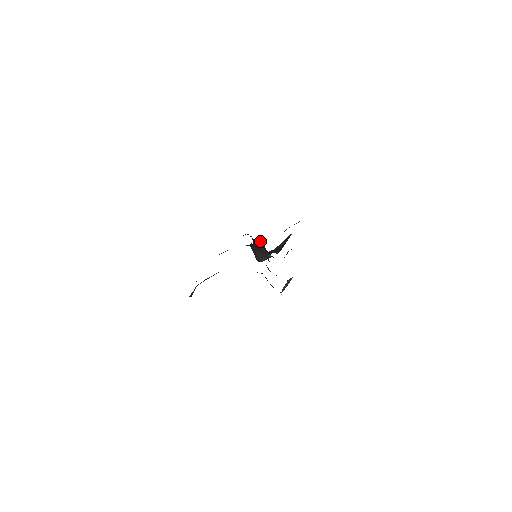
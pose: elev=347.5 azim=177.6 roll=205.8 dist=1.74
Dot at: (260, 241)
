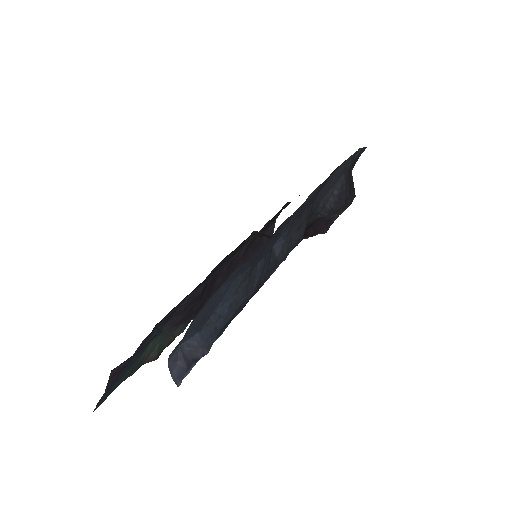
Dot at: (254, 231)
